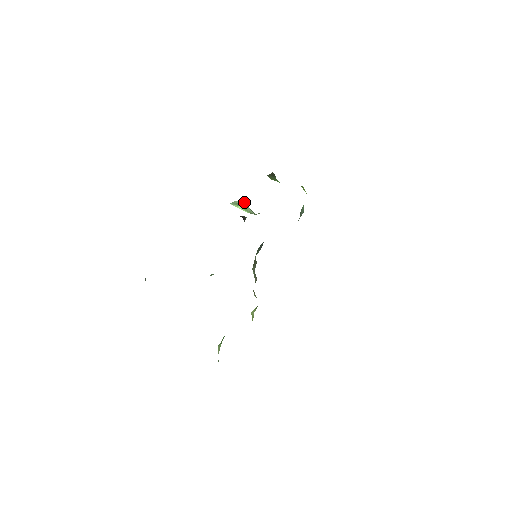
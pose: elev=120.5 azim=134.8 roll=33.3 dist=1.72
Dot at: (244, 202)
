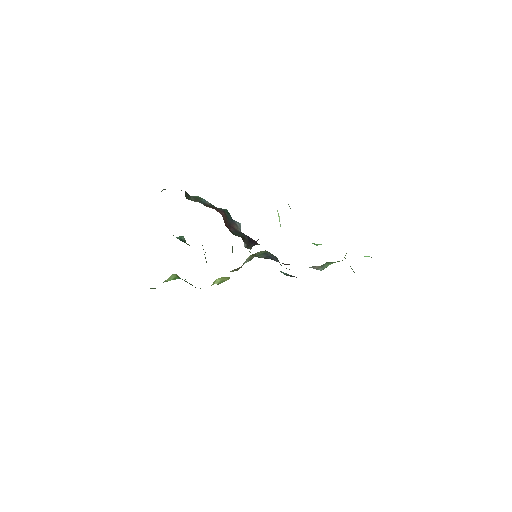
Dot at: occluded
